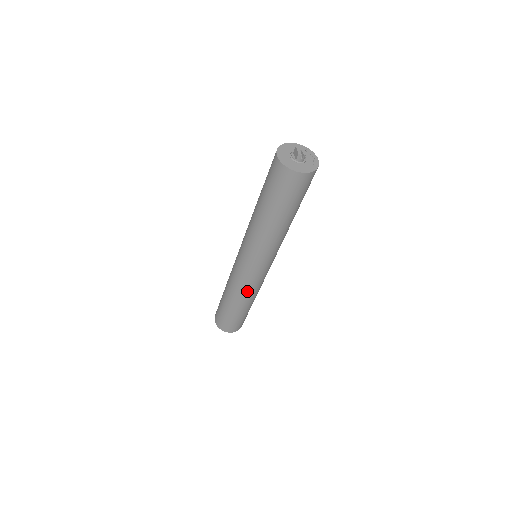
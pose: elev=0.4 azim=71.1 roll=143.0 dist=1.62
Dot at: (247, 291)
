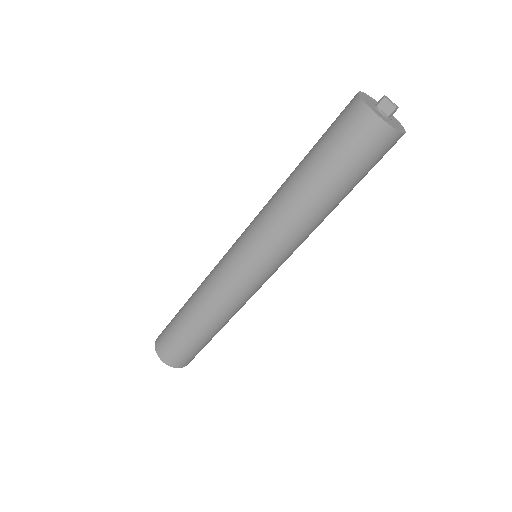
Dot at: (243, 305)
